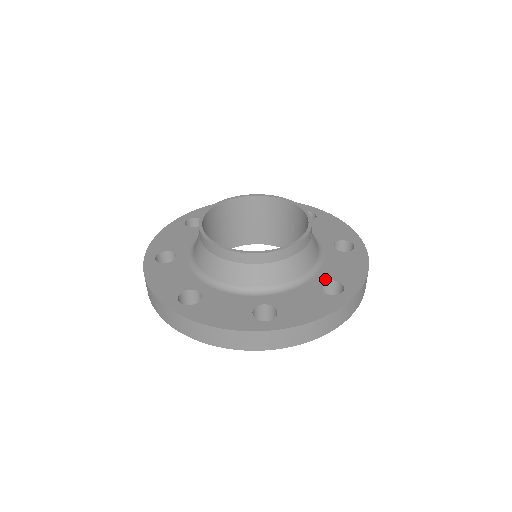
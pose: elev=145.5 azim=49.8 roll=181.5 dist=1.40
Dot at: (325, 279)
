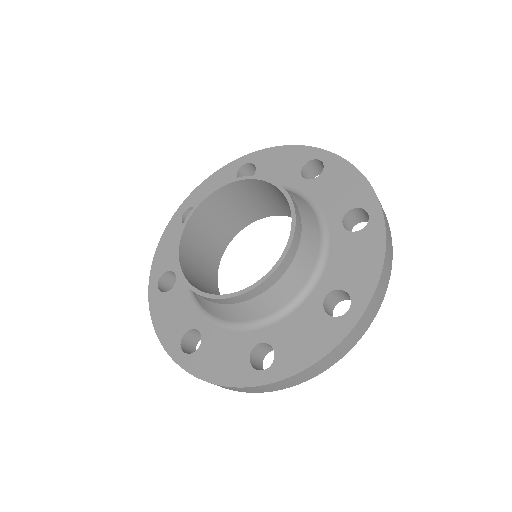
Dot at: (329, 289)
